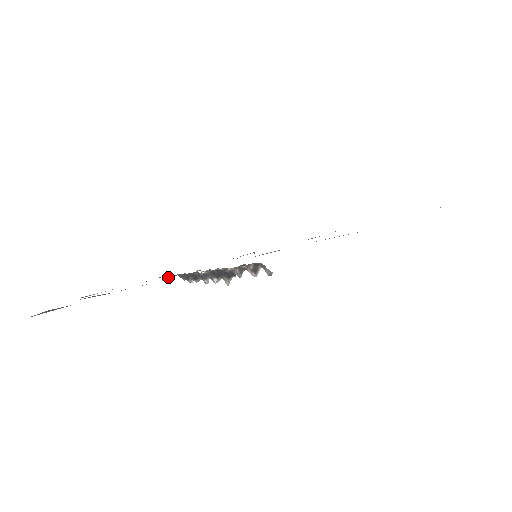
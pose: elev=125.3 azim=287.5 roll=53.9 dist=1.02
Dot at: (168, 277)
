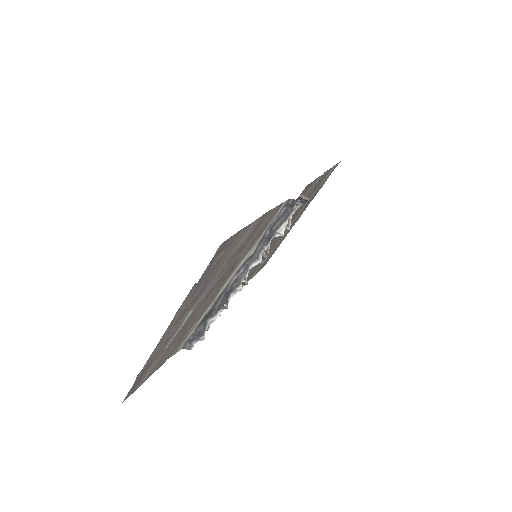
Dot at: (210, 300)
